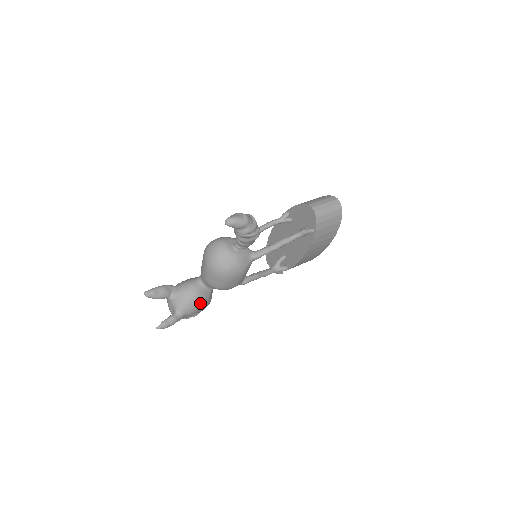
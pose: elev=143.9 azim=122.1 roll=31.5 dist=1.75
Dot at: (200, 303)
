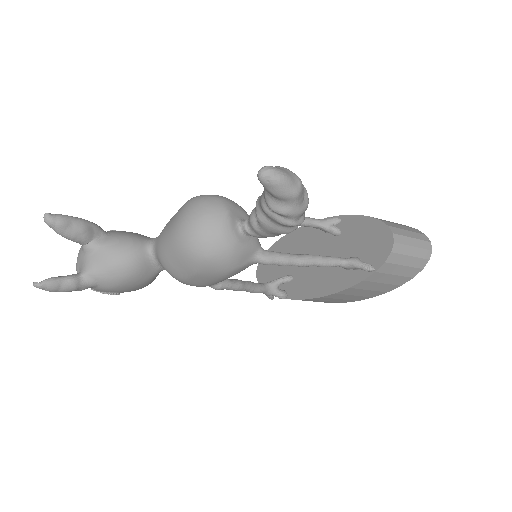
Dot at: (131, 281)
